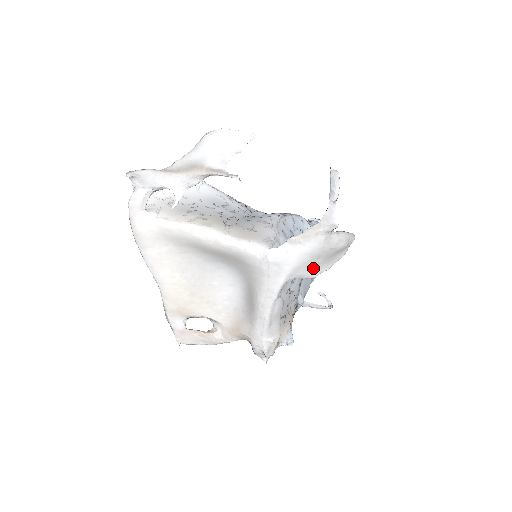
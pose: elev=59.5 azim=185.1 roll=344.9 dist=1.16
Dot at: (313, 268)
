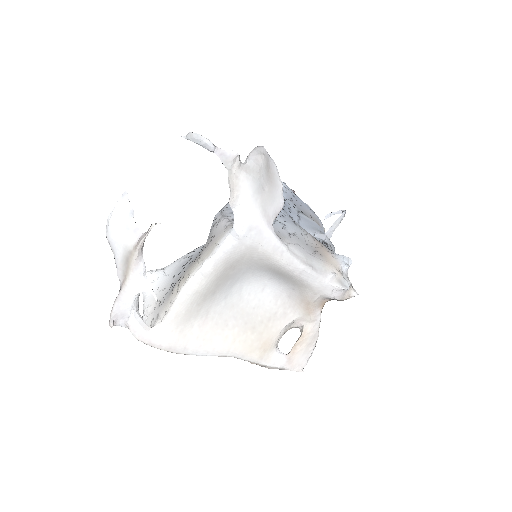
Dot at: (272, 198)
